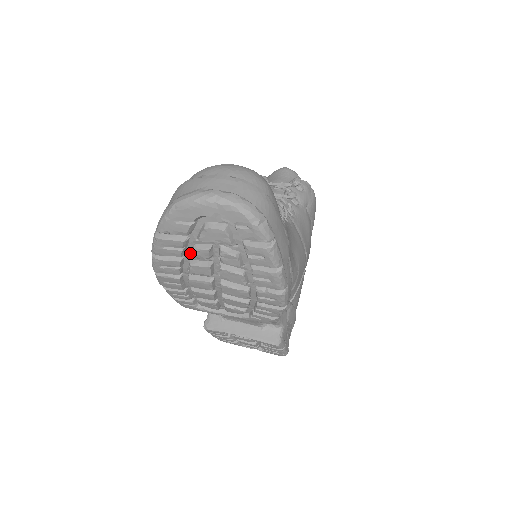
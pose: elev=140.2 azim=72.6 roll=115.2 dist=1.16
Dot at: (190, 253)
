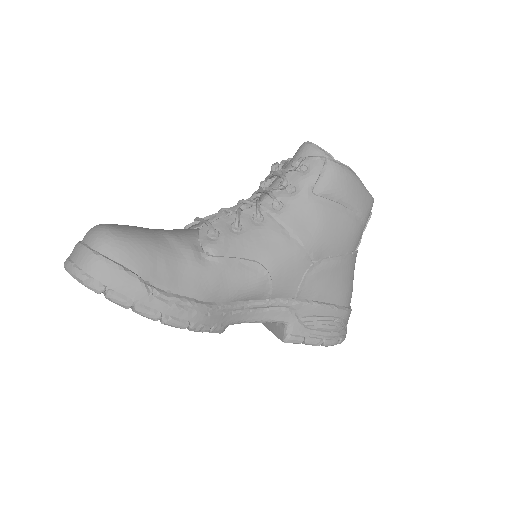
Dot at: occluded
